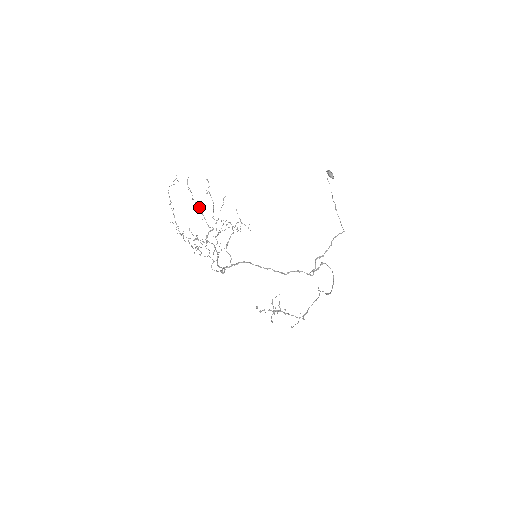
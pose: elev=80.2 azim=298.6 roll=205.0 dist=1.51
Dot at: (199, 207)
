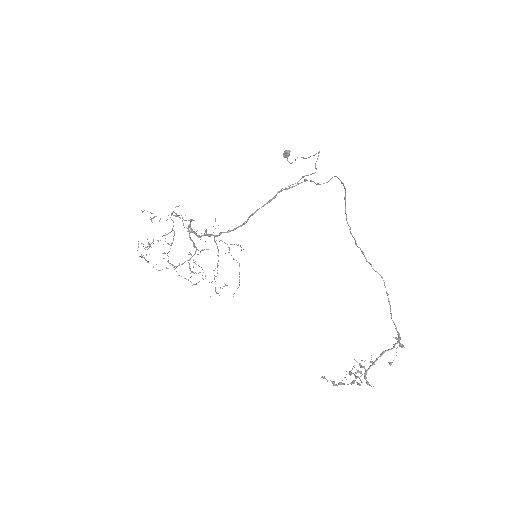
Dot at: occluded
